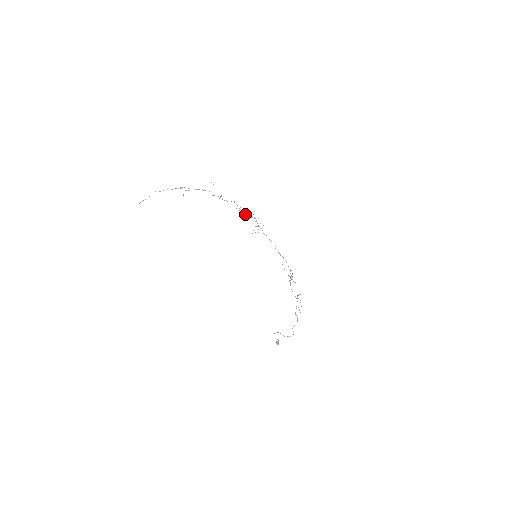
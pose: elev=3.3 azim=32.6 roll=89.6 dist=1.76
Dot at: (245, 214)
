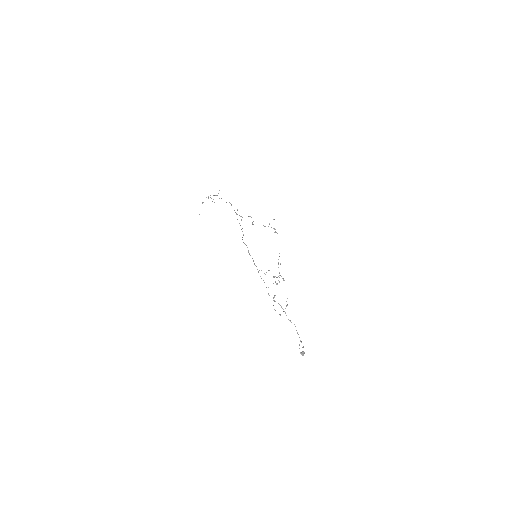
Dot at: occluded
